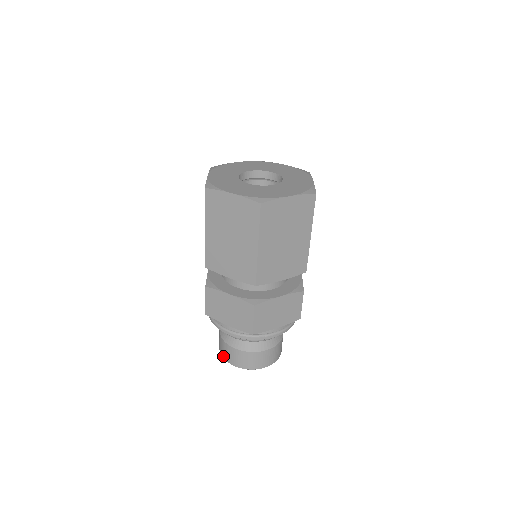
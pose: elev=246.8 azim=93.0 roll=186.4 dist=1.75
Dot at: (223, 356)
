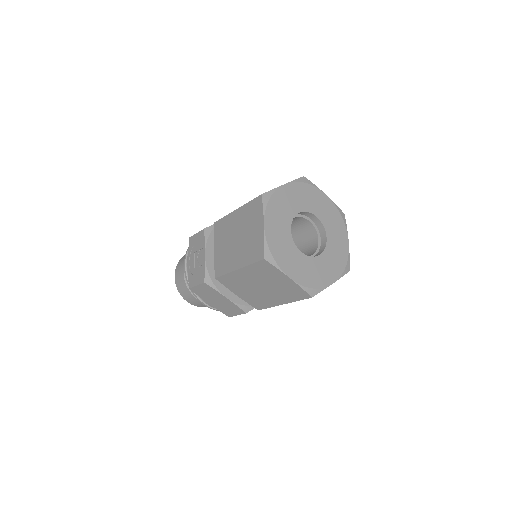
Dot at: (180, 292)
